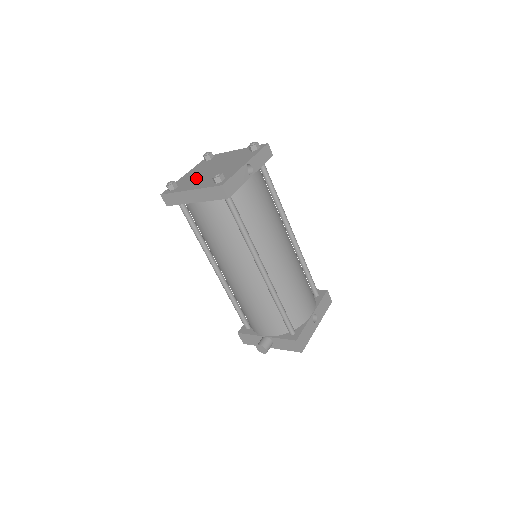
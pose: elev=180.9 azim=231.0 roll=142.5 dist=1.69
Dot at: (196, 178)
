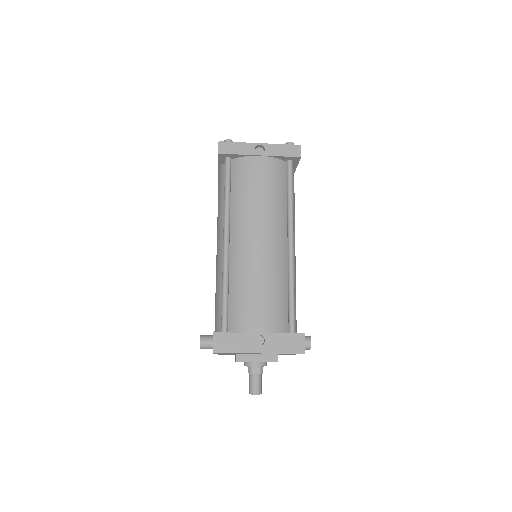
Dot at: occluded
